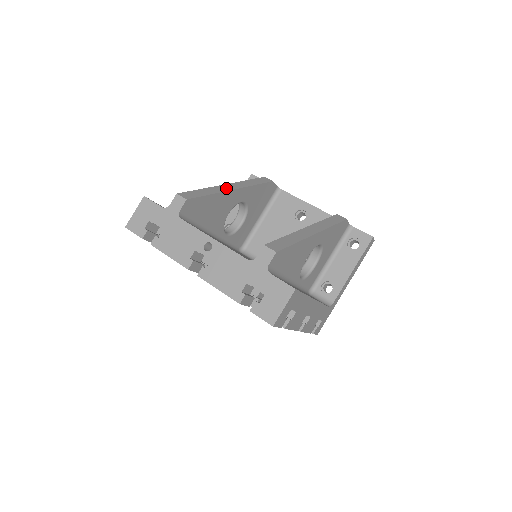
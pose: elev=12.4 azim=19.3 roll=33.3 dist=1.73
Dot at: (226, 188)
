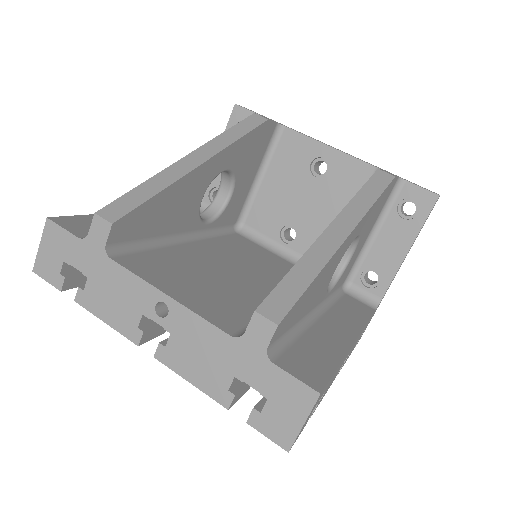
Dot at: (187, 166)
